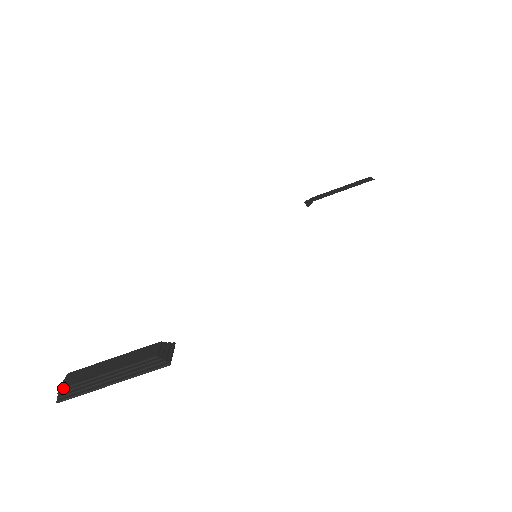
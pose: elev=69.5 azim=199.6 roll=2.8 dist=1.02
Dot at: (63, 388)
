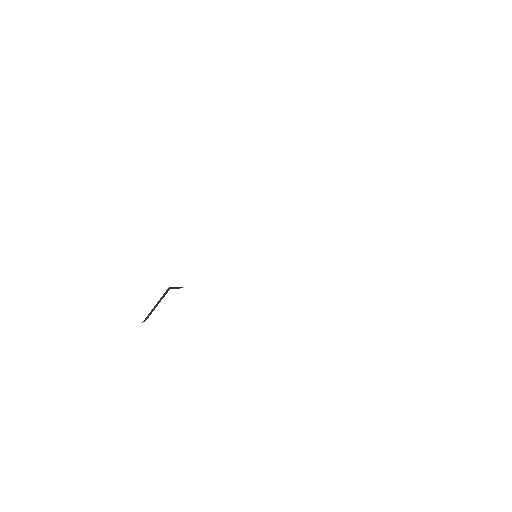
Dot at: occluded
